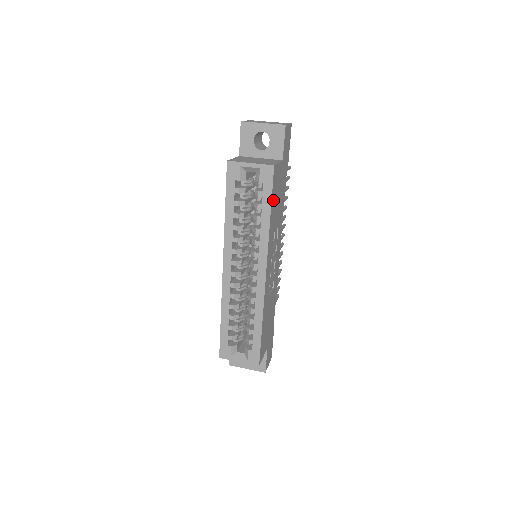
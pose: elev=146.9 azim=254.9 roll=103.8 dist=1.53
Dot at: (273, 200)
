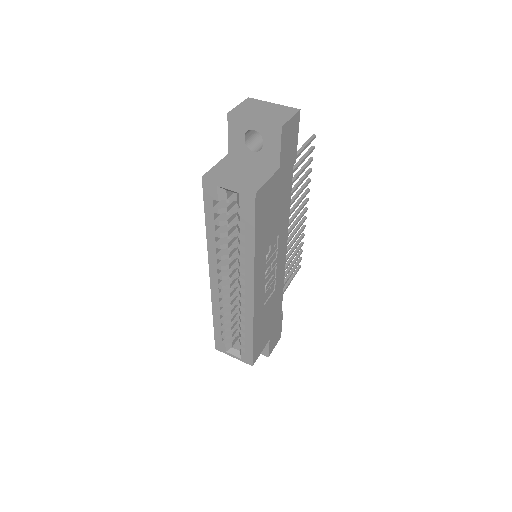
Dot at: (260, 224)
